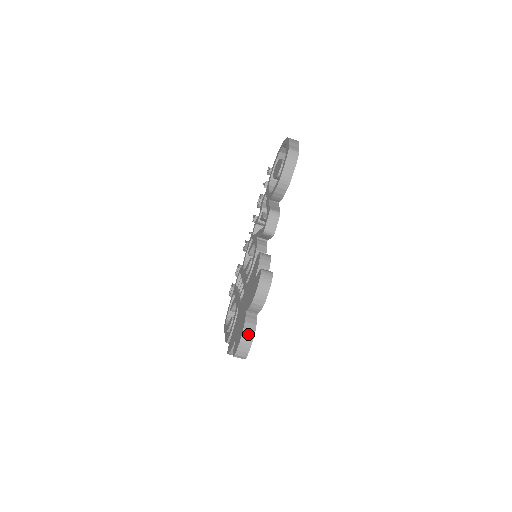
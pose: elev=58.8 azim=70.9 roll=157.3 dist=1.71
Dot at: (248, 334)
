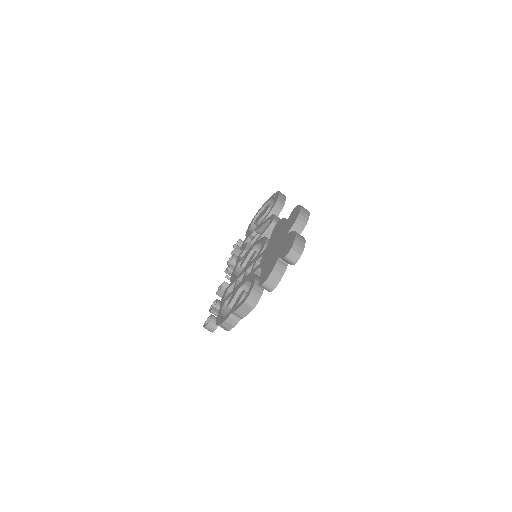
Dot at: (300, 236)
